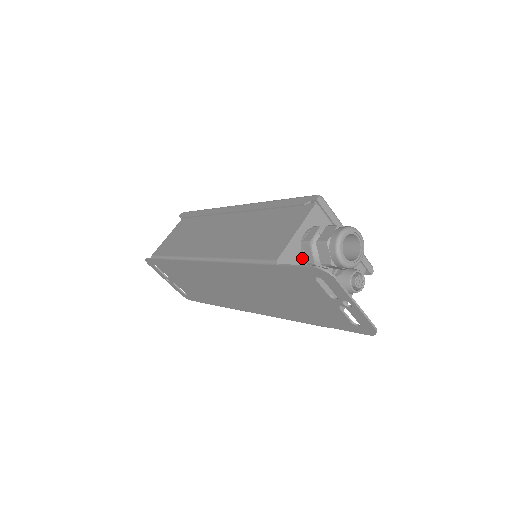
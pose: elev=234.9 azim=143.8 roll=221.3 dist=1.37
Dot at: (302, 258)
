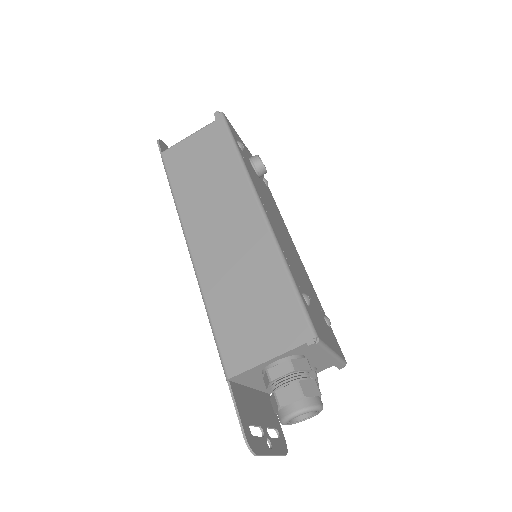
Dot at: (261, 373)
